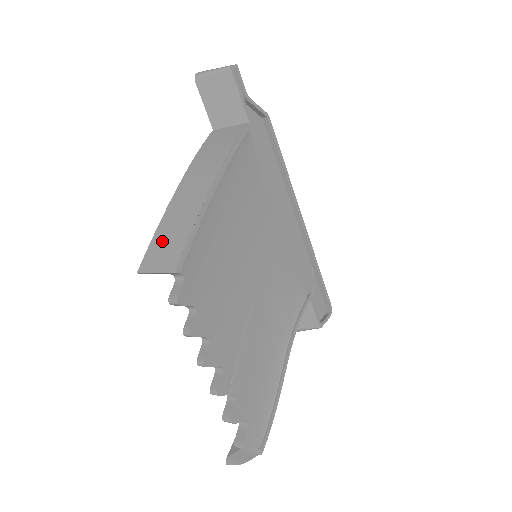
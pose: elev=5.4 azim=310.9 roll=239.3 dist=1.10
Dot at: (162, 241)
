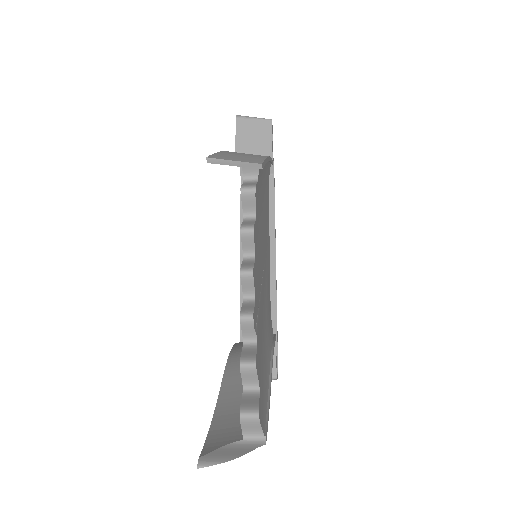
Dot at: (230, 155)
